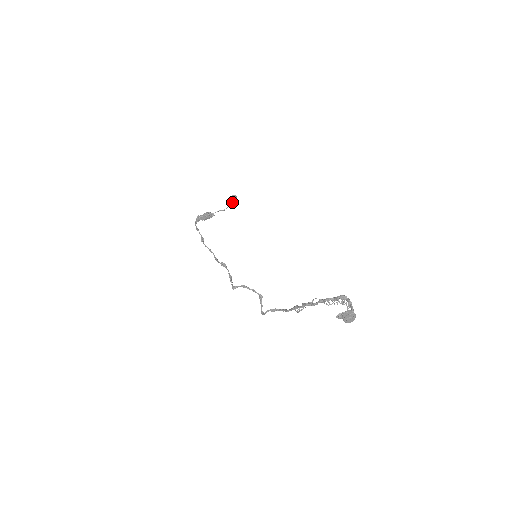
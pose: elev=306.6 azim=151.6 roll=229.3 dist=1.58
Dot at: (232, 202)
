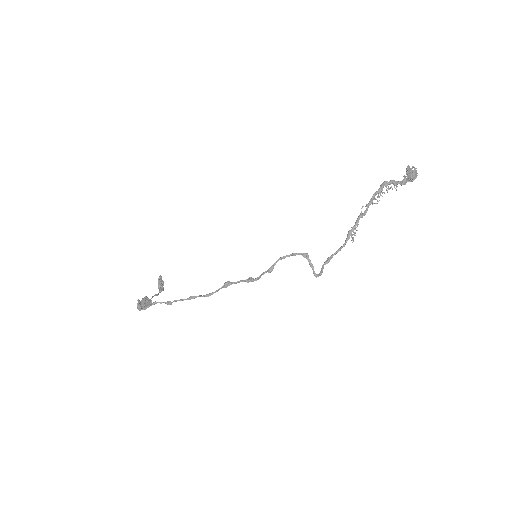
Dot at: (161, 285)
